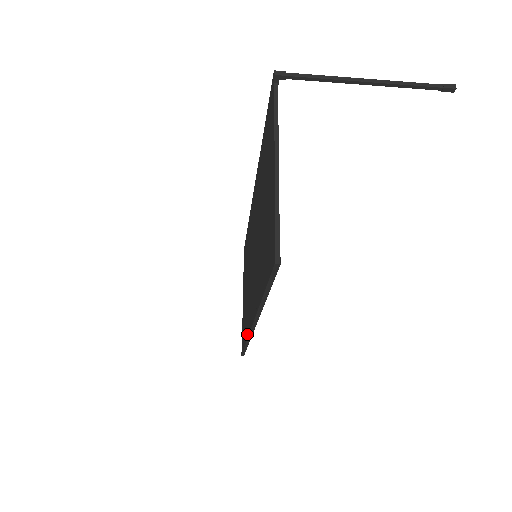
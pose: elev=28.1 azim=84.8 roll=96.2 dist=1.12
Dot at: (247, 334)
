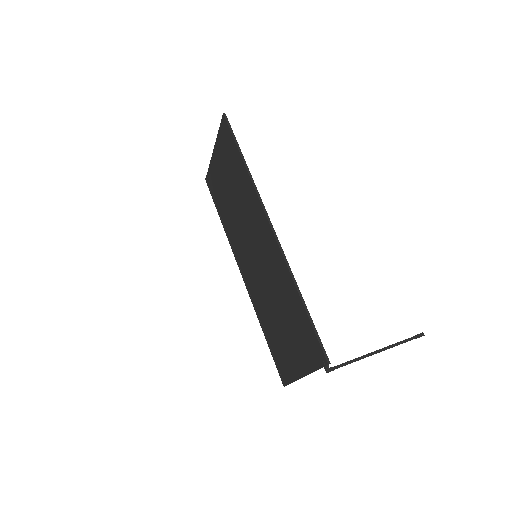
Dot at: (228, 238)
